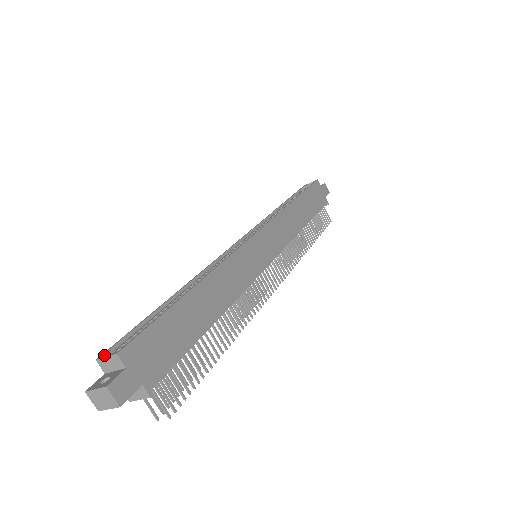
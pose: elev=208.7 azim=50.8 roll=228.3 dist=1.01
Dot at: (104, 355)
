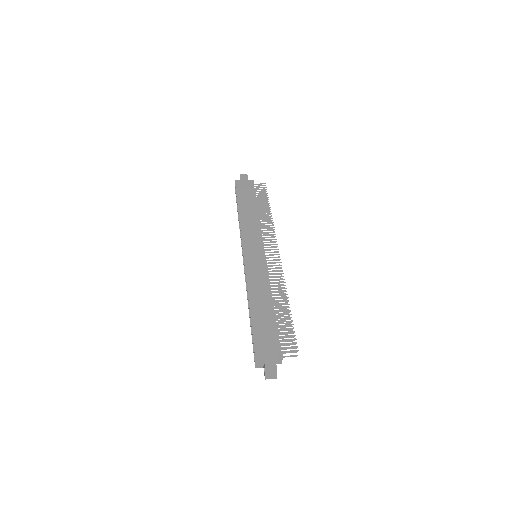
Dot at: (255, 364)
